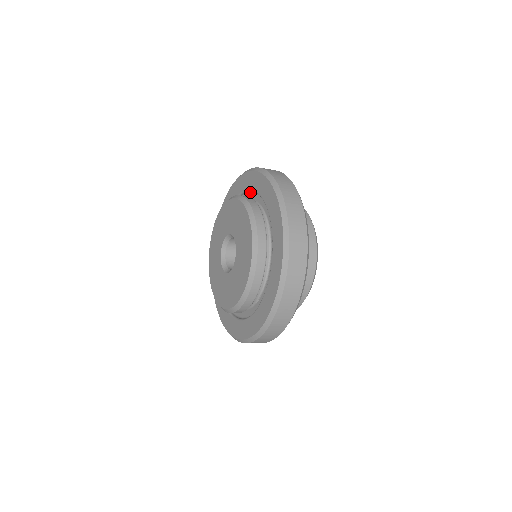
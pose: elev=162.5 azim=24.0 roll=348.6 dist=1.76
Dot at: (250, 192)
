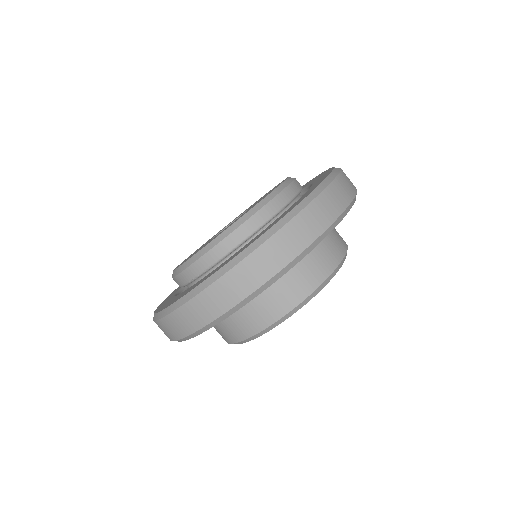
Dot at: occluded
